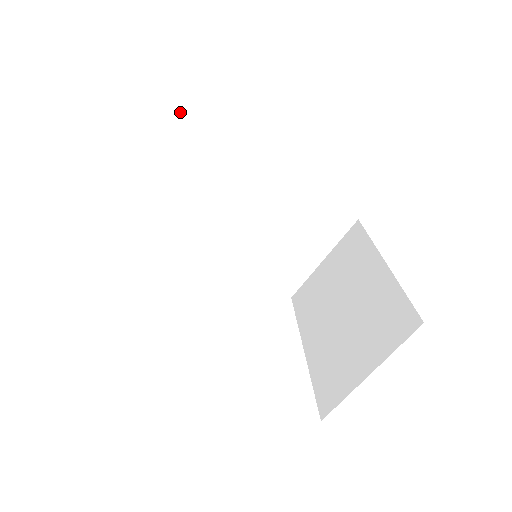
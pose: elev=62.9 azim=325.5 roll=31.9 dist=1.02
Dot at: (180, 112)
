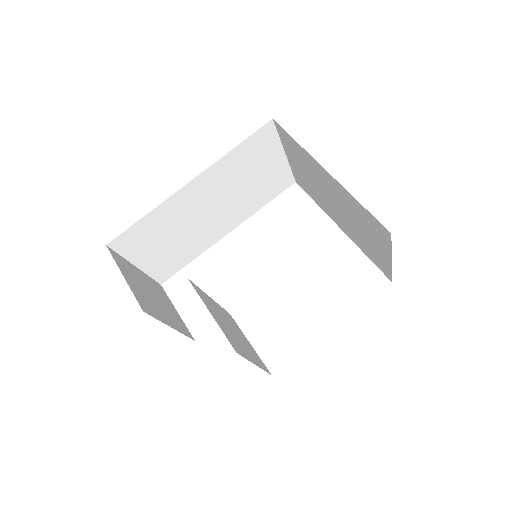
Dot at: (111, 248)
